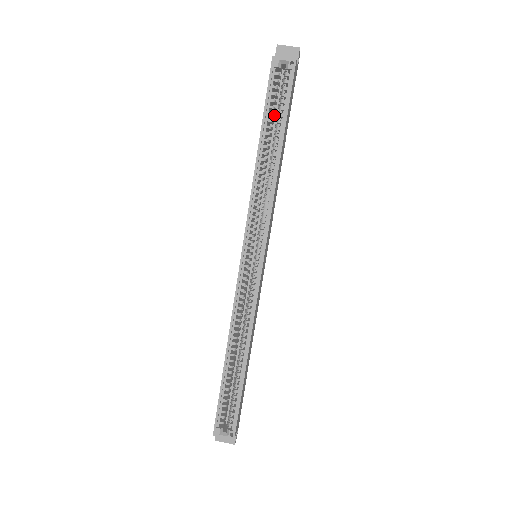
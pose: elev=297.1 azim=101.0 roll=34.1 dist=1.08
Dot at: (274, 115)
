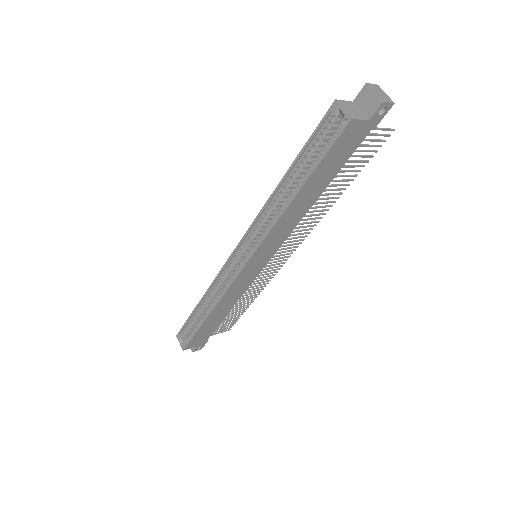
Dot at: occluded
